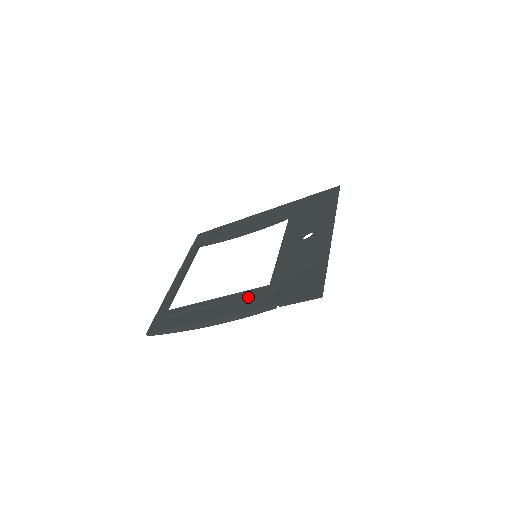
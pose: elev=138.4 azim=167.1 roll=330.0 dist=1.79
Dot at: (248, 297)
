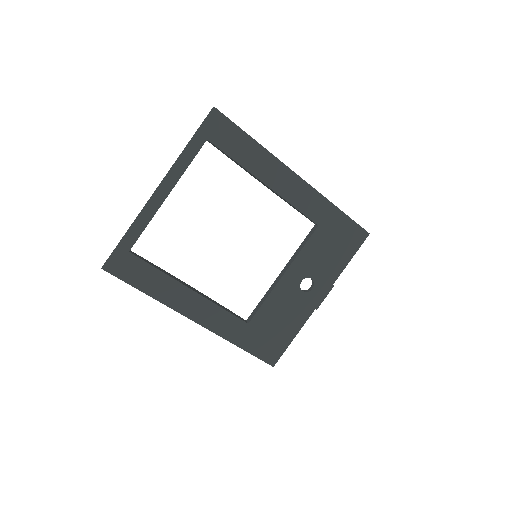
Dot at: (225, 317)
